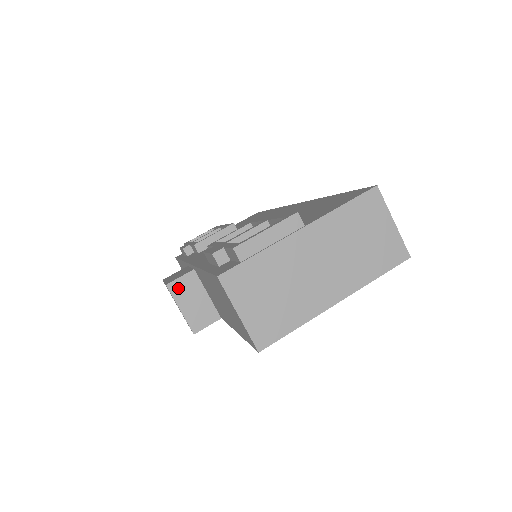
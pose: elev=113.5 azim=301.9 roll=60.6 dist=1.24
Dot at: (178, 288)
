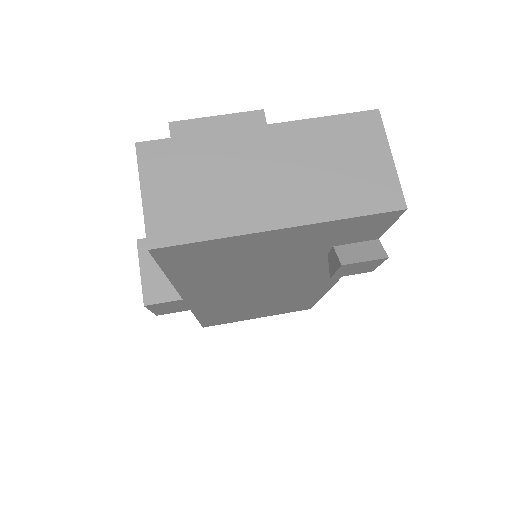
Dot at: occluded
